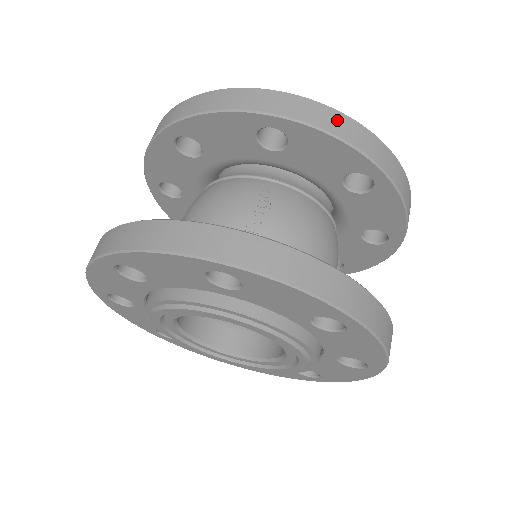
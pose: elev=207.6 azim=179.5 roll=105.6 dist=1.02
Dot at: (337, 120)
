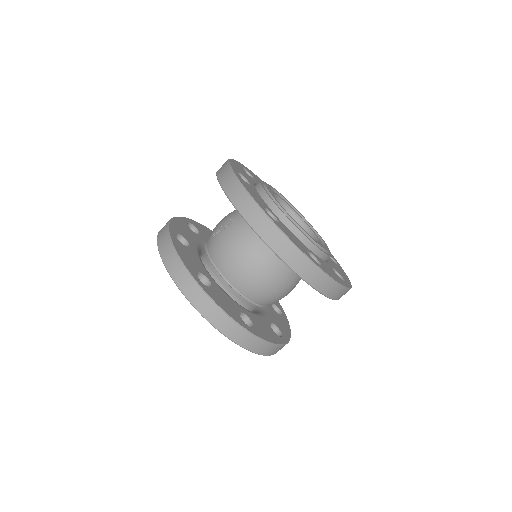
Dot at: (235, 189)
